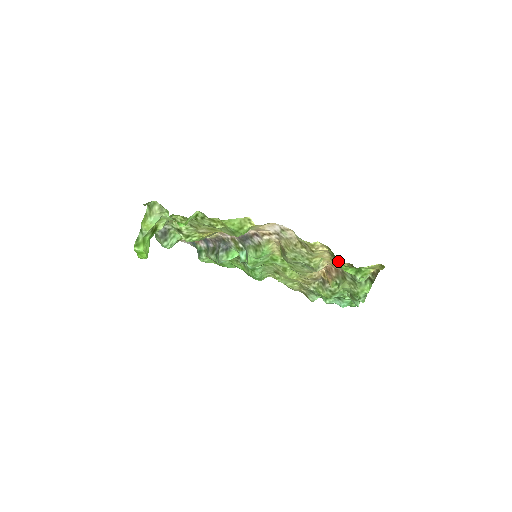
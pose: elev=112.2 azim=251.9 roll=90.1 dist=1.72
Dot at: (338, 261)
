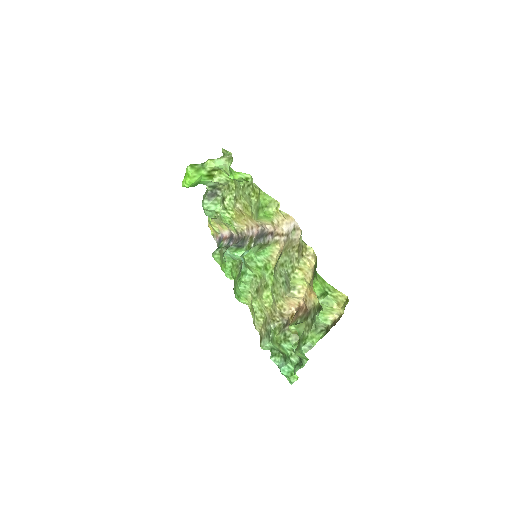
Dot at: (315, 271)
